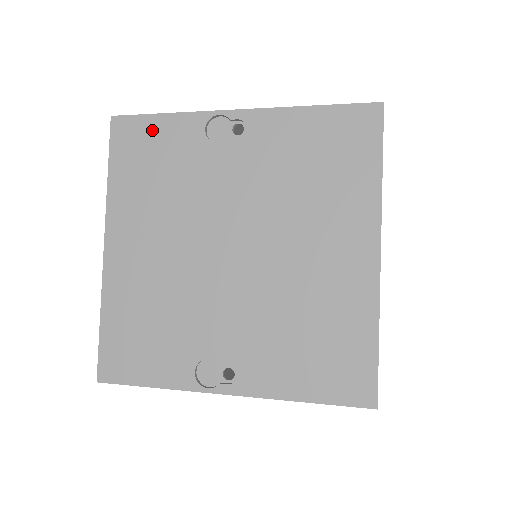
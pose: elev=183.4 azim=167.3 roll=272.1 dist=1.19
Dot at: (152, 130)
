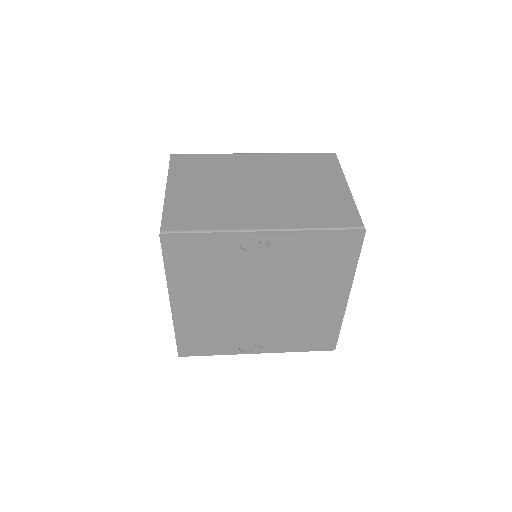
Dot at: (197, 245)
